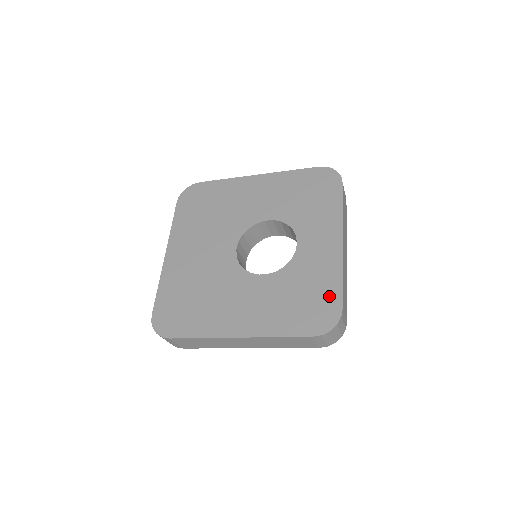
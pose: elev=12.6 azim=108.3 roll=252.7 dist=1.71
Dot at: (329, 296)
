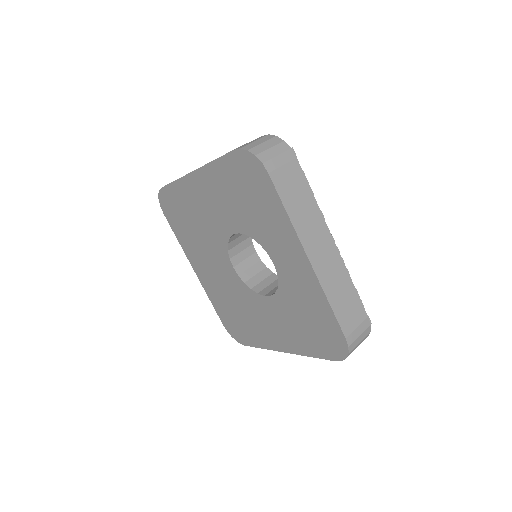
Dot at: (328, 324)
